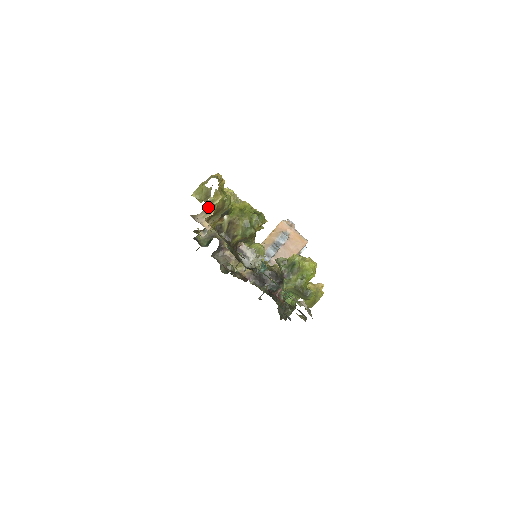
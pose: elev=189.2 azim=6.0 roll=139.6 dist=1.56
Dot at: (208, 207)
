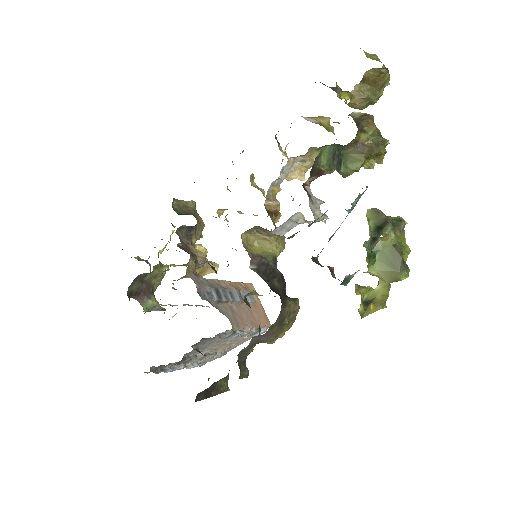
Dot at: occluded
